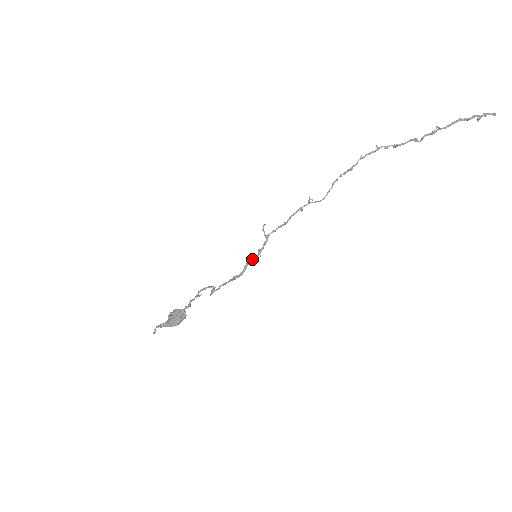
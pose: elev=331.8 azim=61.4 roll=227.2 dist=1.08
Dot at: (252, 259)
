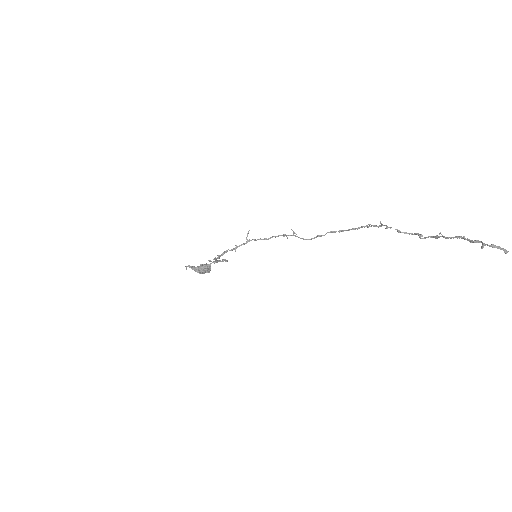
Dot at: (230, 250)
